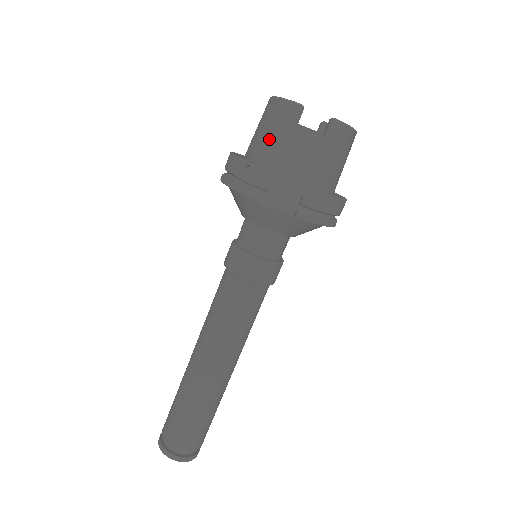
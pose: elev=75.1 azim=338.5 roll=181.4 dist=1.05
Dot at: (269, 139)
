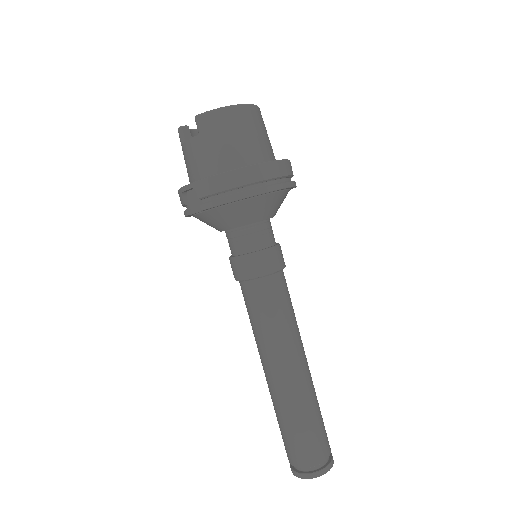
Dot at: occluded
